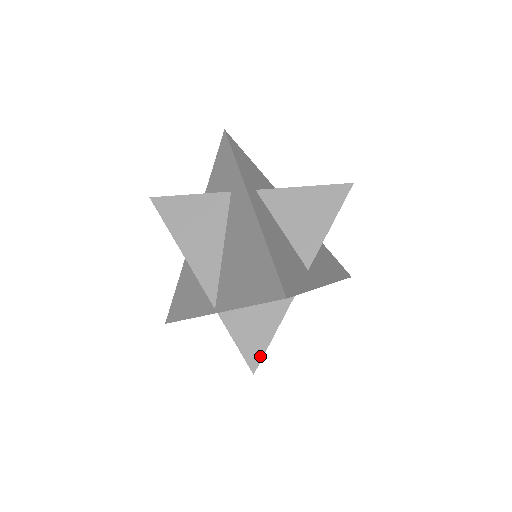
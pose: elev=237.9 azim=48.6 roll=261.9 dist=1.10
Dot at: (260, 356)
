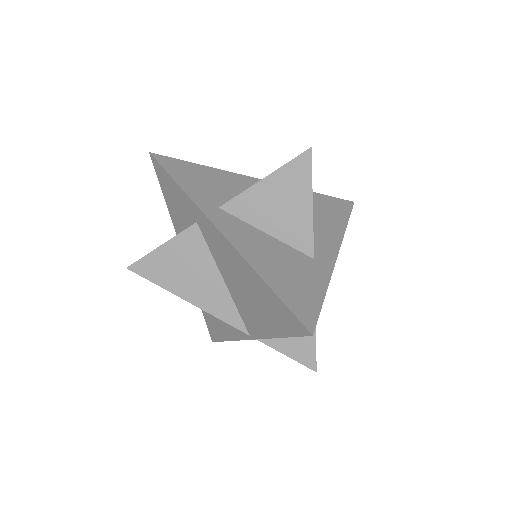
Dot at: (313, 355)
